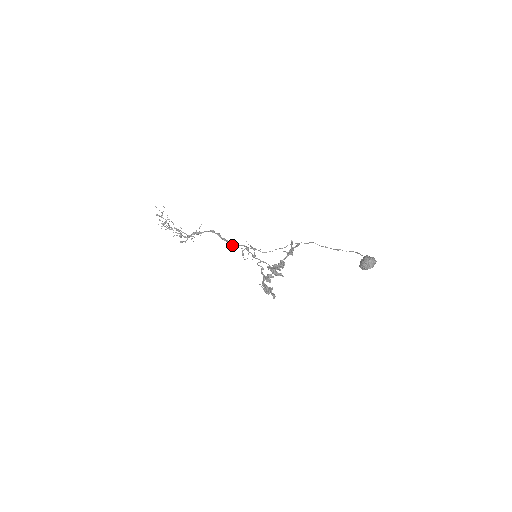
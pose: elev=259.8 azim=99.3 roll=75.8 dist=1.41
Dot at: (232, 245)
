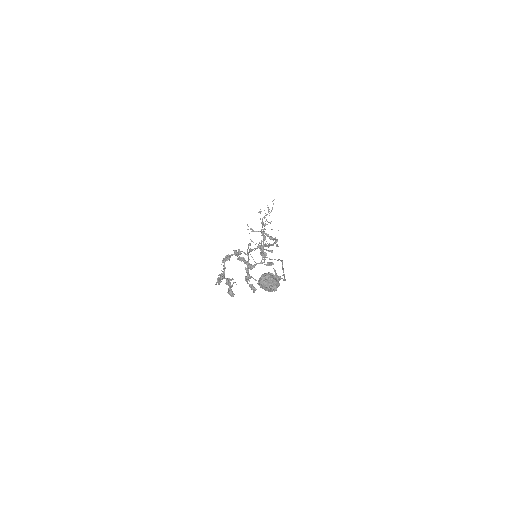
Dot at: occluded
